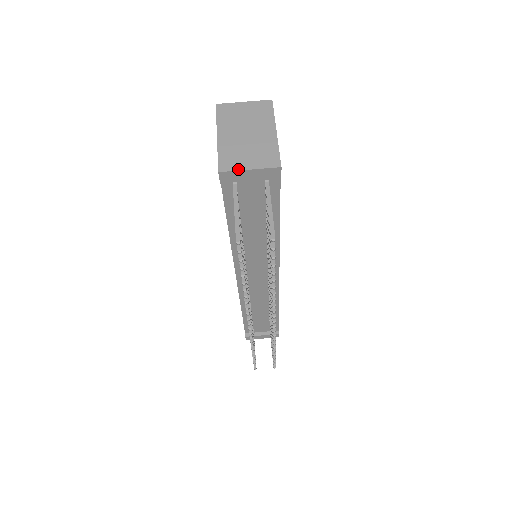
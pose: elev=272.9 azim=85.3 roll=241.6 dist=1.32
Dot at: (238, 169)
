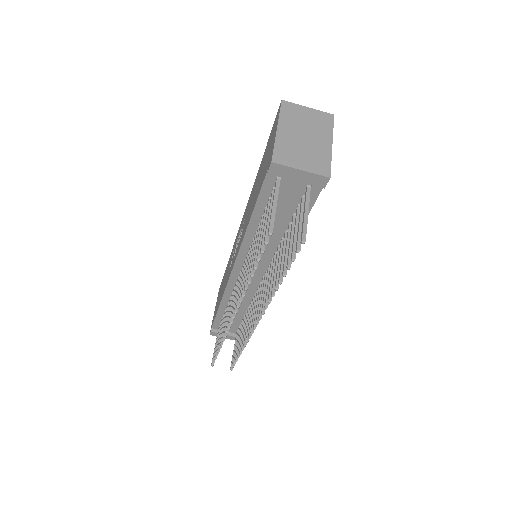
Dot at: (290, 166)
